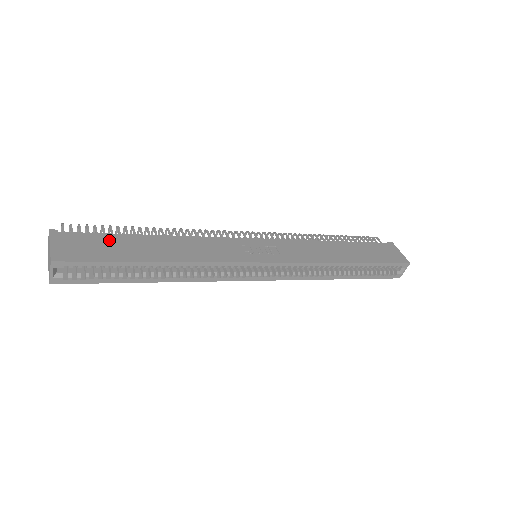
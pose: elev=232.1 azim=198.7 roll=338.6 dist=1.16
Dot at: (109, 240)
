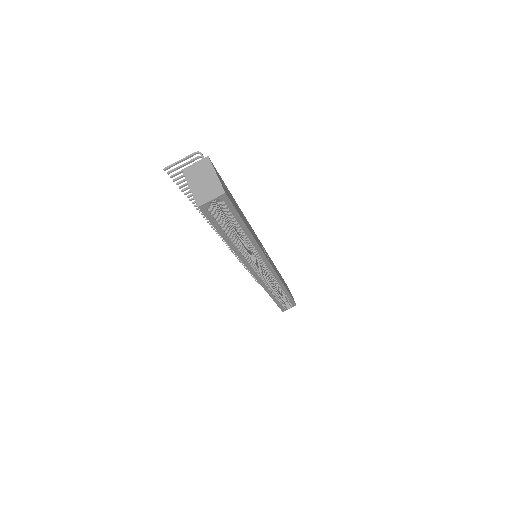
Dot at: occluded
